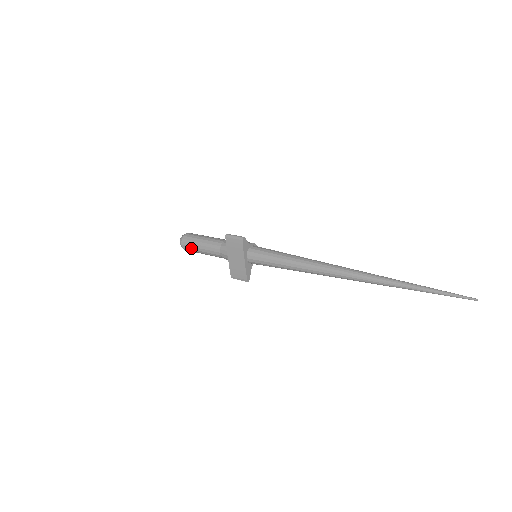
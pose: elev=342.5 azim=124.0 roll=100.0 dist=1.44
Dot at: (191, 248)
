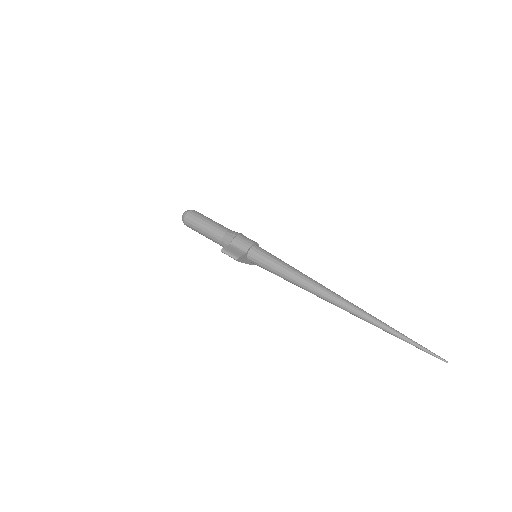
Dot at: occluded
